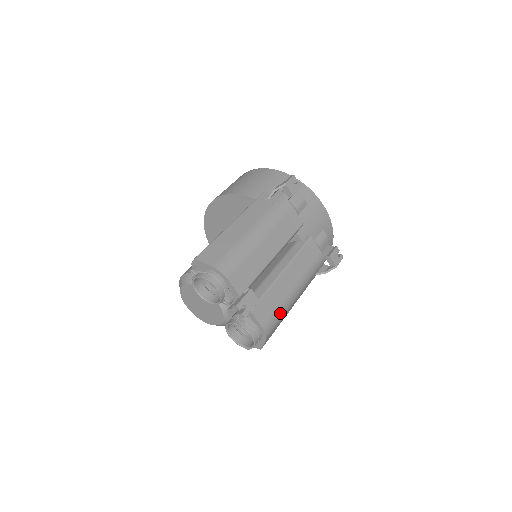
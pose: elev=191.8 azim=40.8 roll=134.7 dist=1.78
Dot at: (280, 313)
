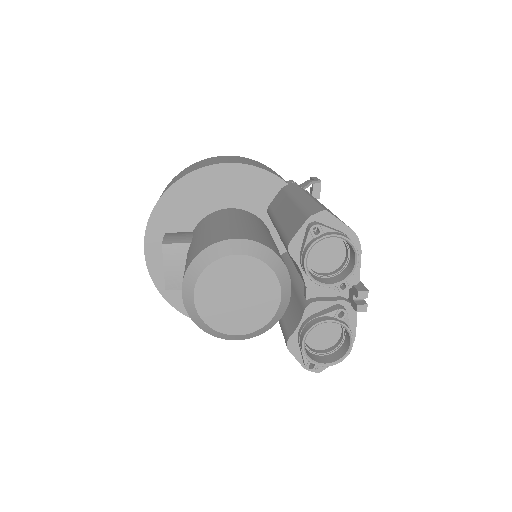
Dot at: occluded
